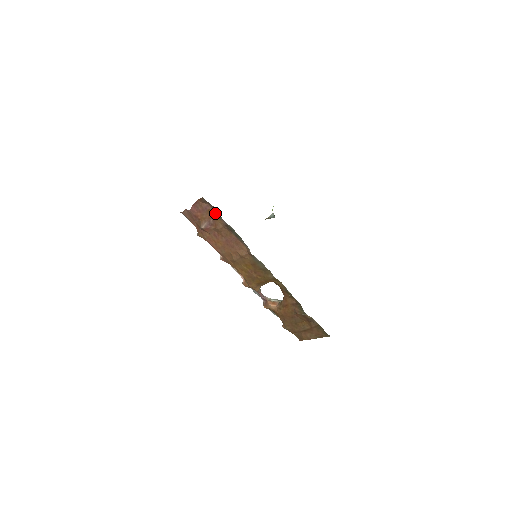
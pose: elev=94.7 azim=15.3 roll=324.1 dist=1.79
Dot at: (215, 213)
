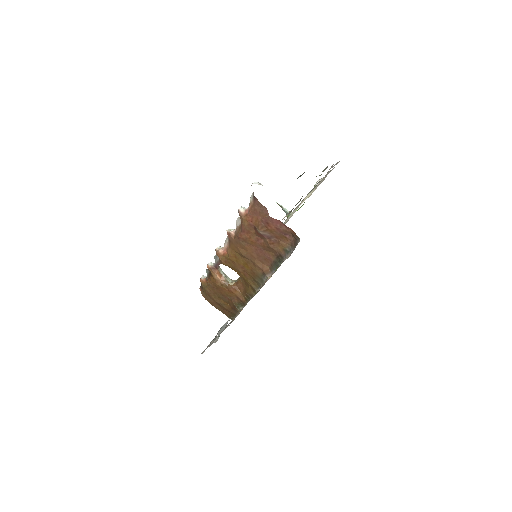
Dot at: (287, 244)
